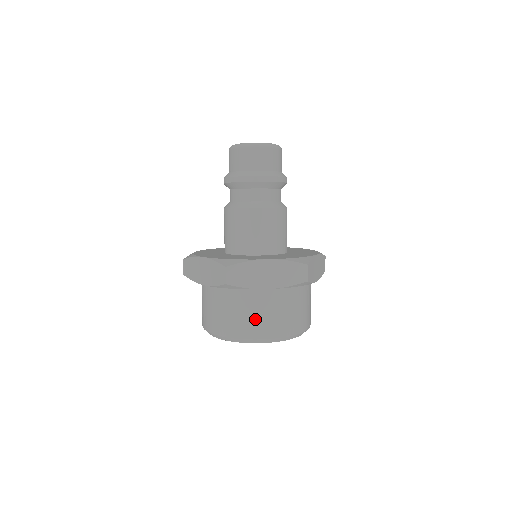
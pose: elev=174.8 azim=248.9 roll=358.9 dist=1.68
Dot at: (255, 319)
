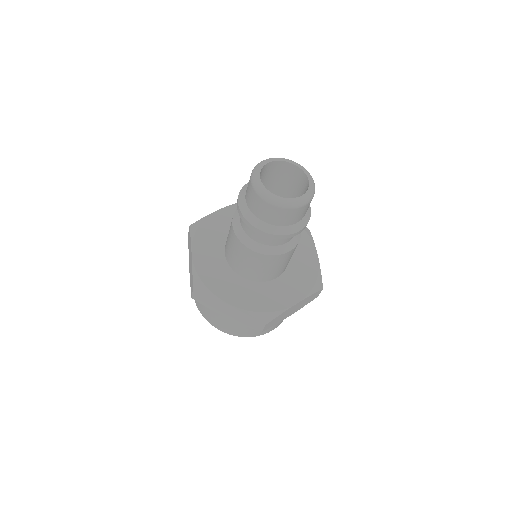
Dot at: occluded
